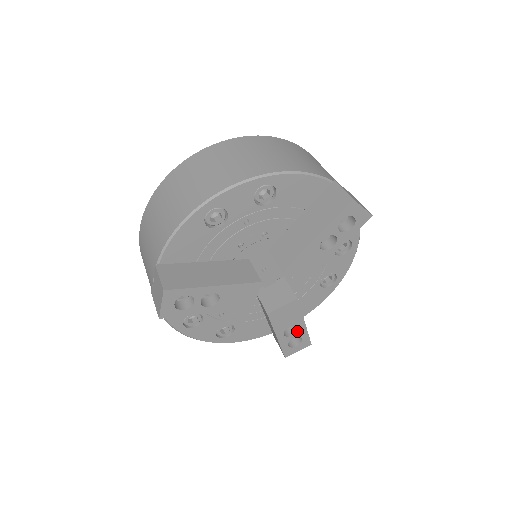
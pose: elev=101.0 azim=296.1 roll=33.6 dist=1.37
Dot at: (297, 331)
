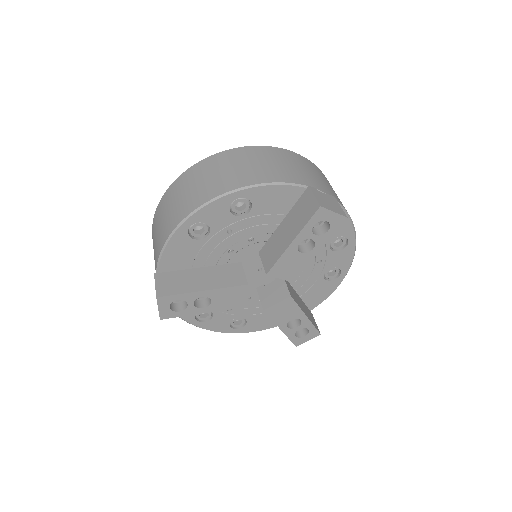
Dot at: (300, 323)
